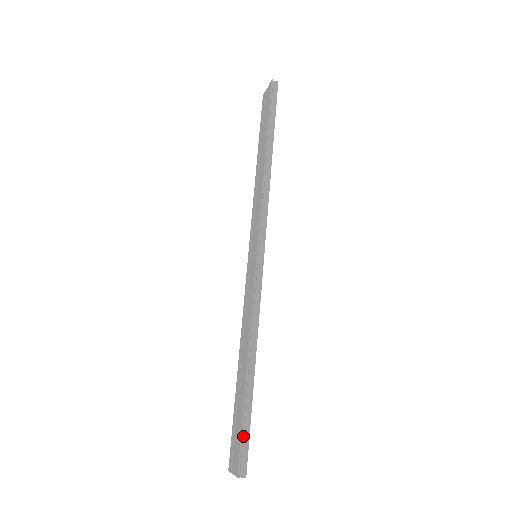
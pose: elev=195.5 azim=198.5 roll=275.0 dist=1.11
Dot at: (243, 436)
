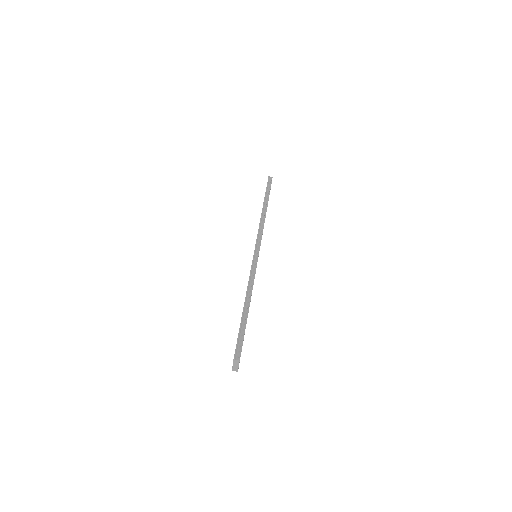
Dot at: (239, 338)
